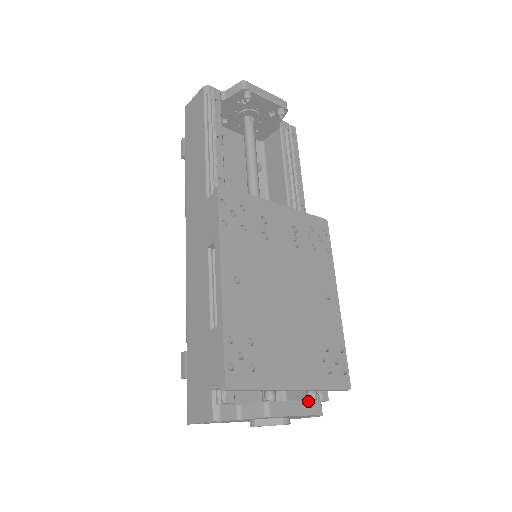
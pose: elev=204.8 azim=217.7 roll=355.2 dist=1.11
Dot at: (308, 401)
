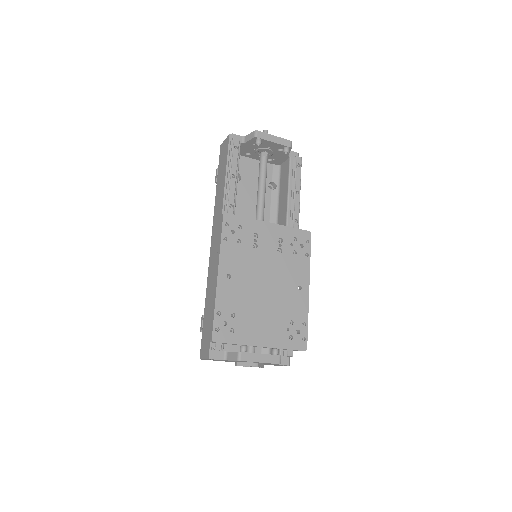
Dot at: (270, 355)
